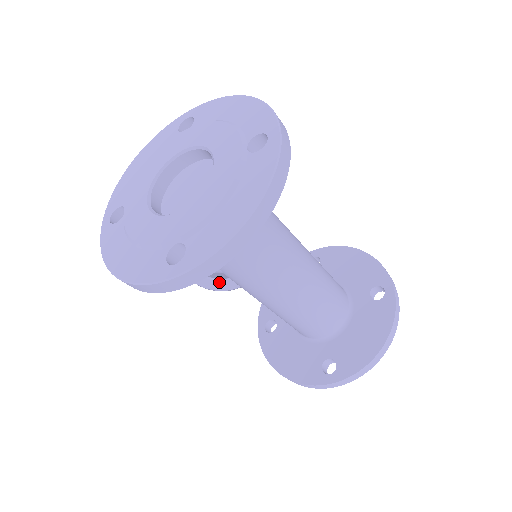
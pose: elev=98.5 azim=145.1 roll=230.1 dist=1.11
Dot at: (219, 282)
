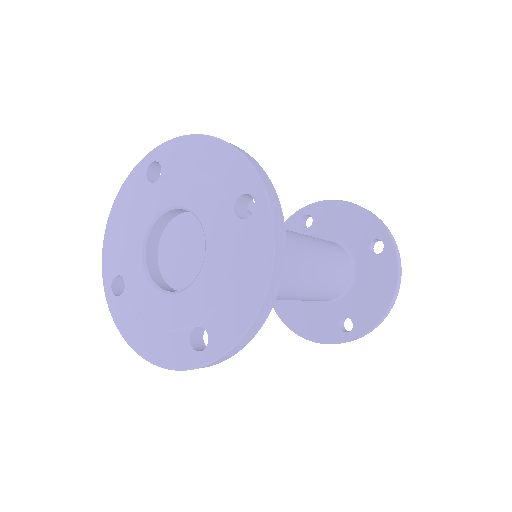
Dot at: occluded
